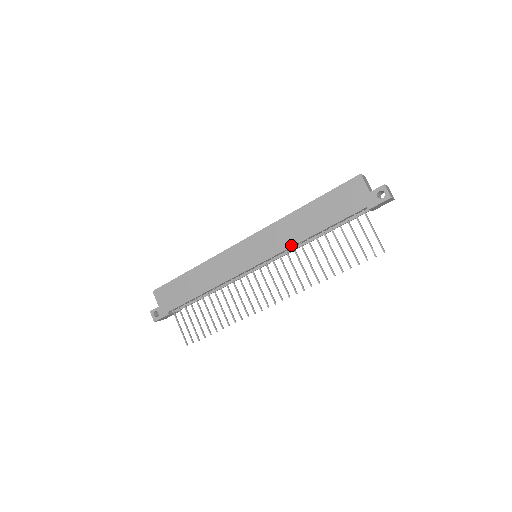
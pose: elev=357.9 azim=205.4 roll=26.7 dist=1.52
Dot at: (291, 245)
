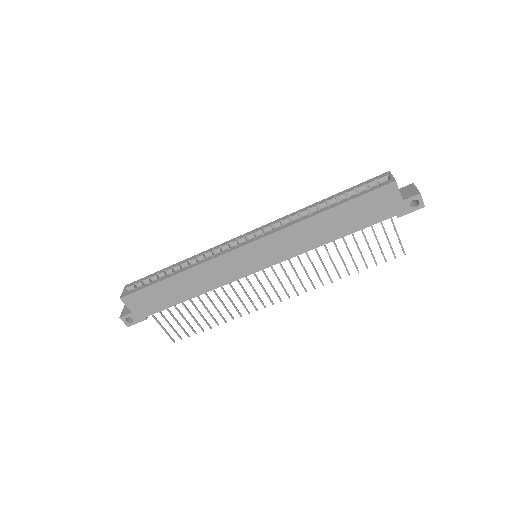
Dot at: (305, 251)
